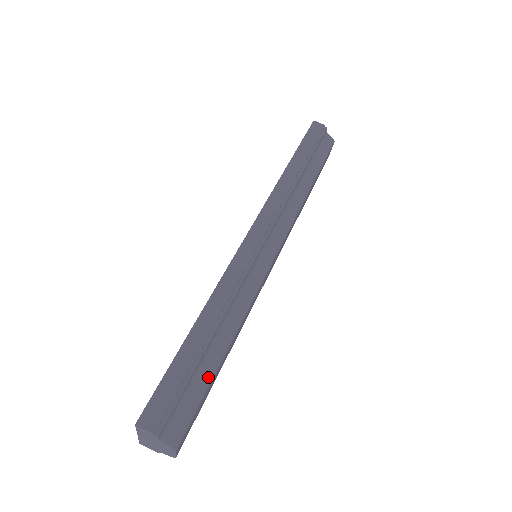
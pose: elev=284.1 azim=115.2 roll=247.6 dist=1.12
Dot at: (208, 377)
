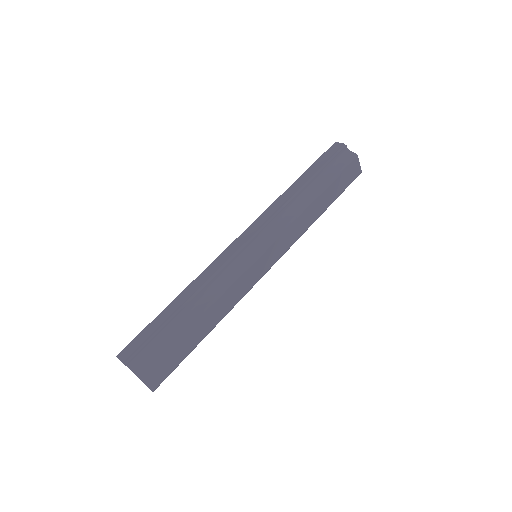
Dot at: (176, 335)
